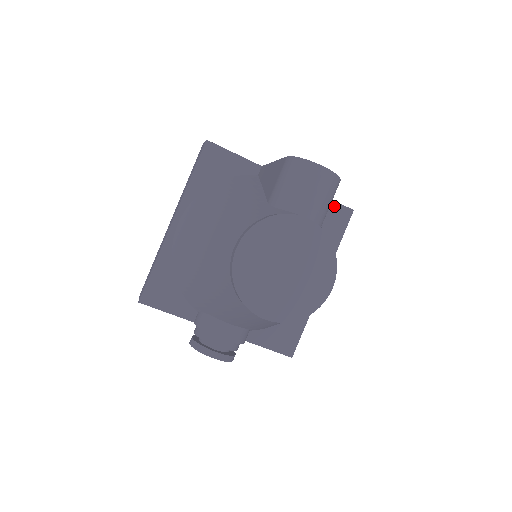
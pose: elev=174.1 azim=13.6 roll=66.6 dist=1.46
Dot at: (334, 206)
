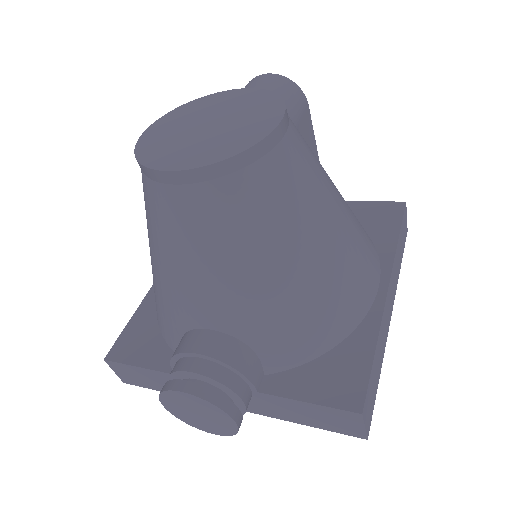
Dot at: (374, 206)
